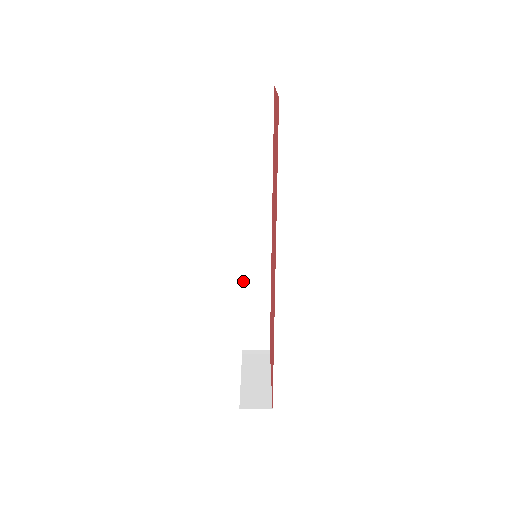
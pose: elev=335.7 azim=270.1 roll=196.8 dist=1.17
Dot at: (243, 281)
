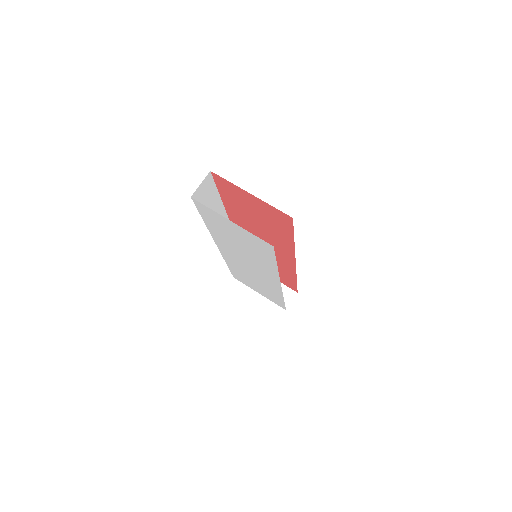
Dot at: occluded
